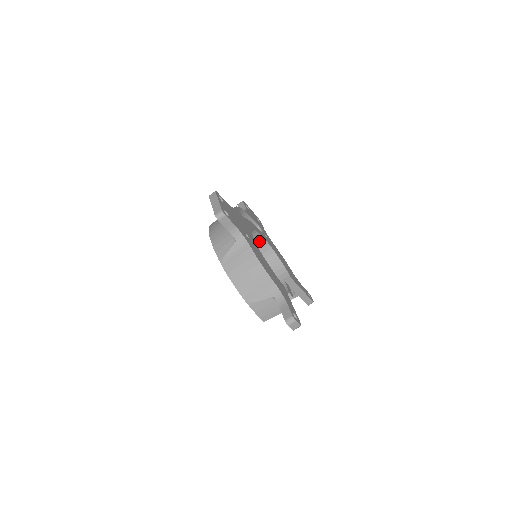
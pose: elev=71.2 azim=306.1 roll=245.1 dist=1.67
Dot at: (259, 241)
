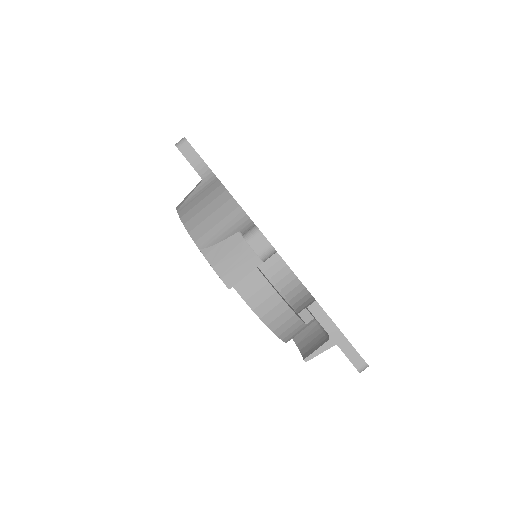
Dot at: (272, 260)
